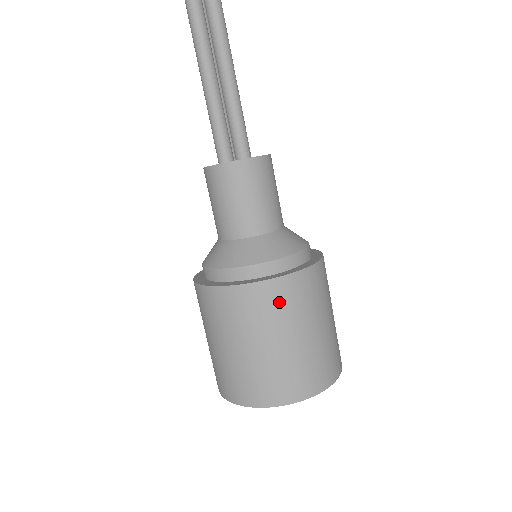
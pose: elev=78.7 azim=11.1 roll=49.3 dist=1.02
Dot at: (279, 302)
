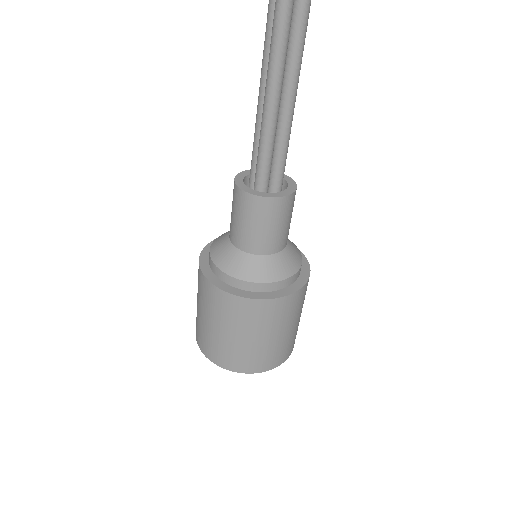
Dot at: (290, 308)
